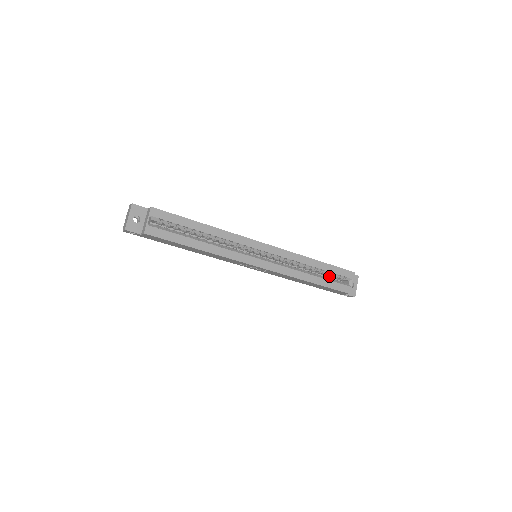
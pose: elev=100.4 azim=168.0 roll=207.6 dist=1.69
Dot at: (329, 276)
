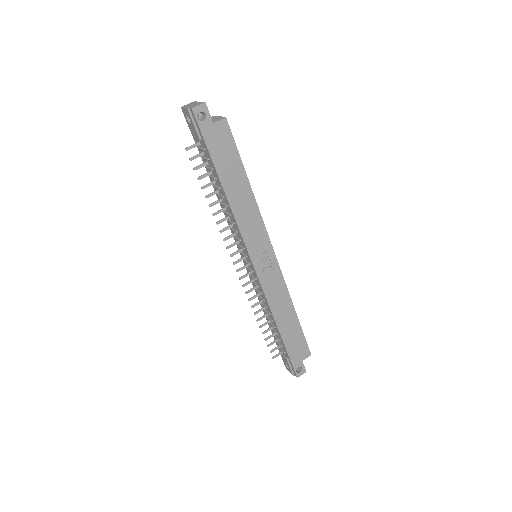
Dot at: occluded
